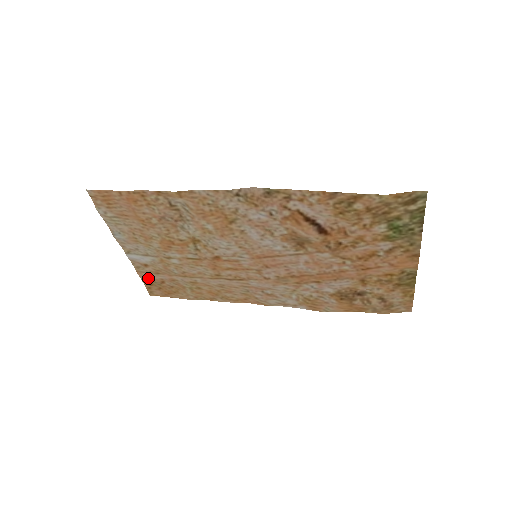
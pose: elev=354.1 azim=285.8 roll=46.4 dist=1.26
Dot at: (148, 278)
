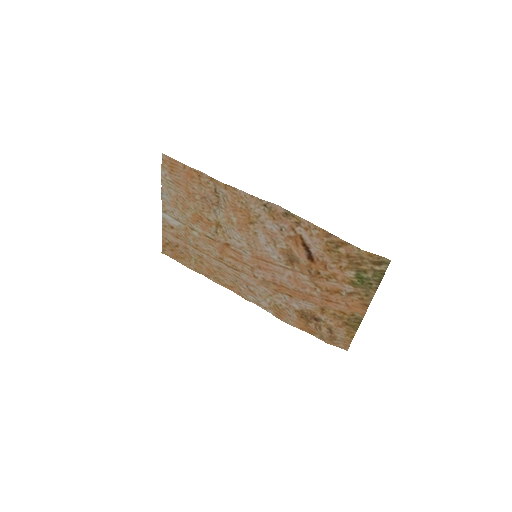
Dot at: (168, 238)
